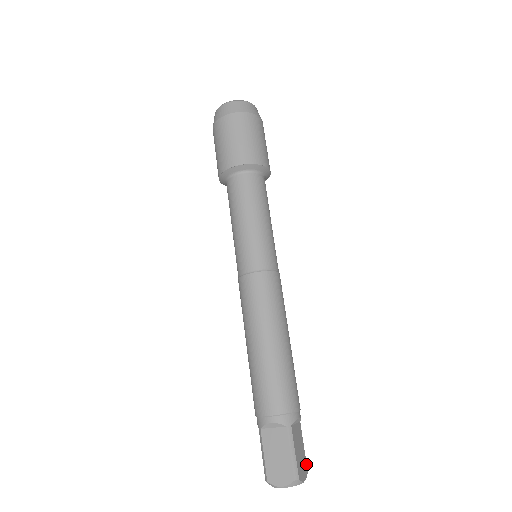
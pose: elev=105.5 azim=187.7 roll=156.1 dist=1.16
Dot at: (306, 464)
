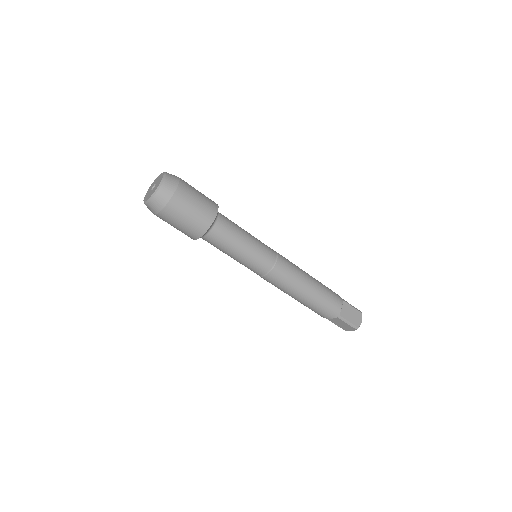
Dot at: (359, 312)
